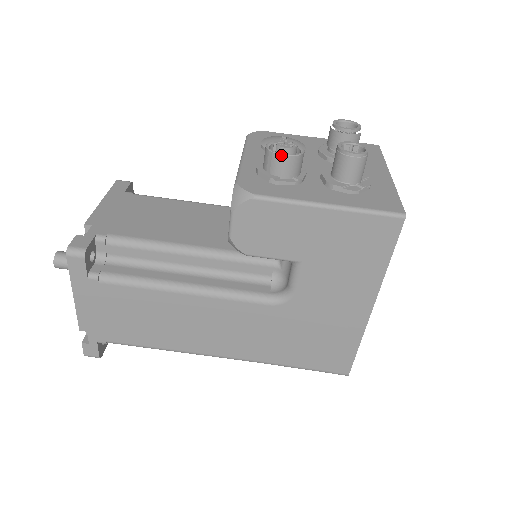
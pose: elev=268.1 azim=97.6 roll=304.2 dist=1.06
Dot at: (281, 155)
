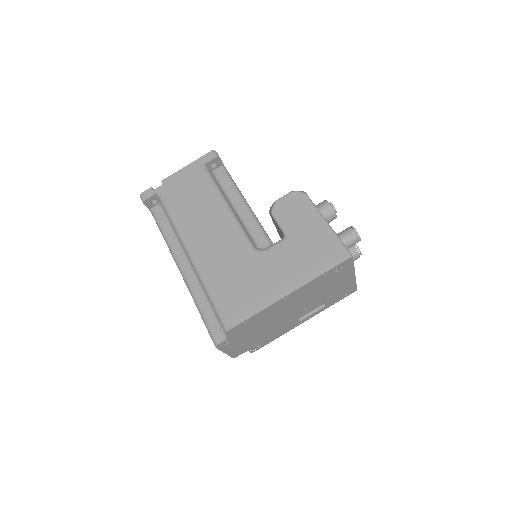
Dot at: occluded
